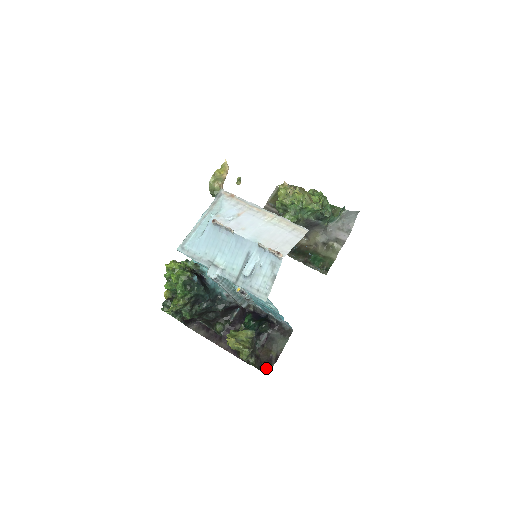
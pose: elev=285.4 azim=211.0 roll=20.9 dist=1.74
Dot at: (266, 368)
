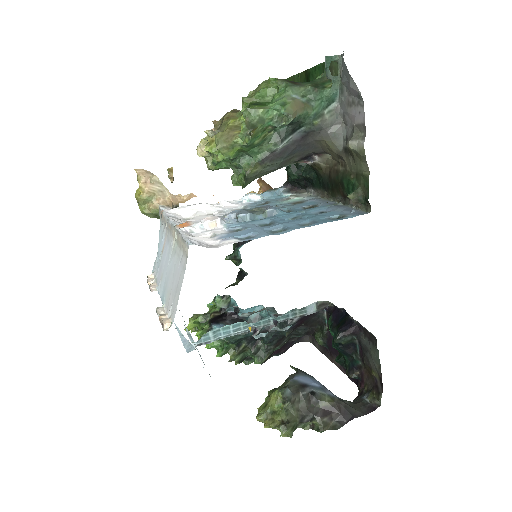
Dot at: (372, 404)
